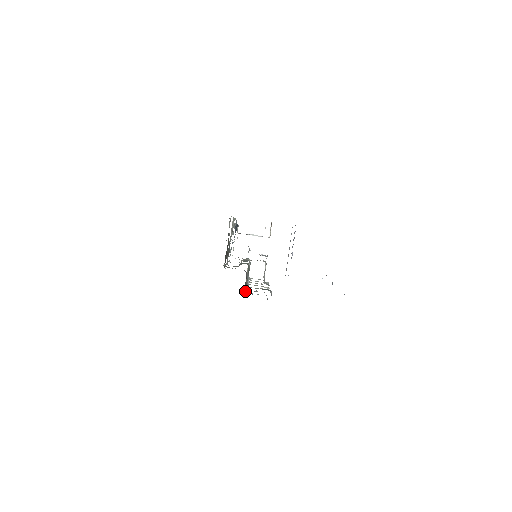
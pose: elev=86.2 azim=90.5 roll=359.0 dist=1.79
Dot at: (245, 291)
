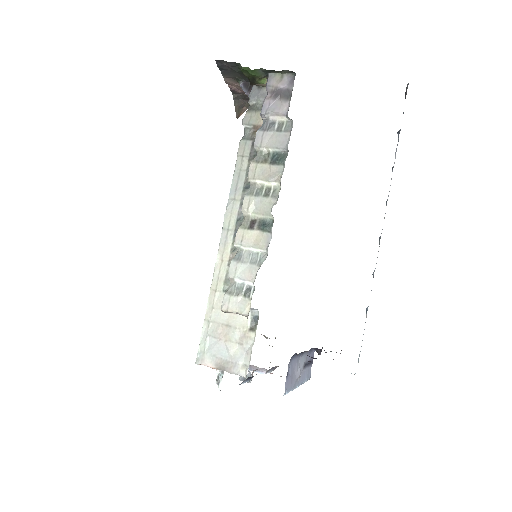
Dot at: (264, 100)
